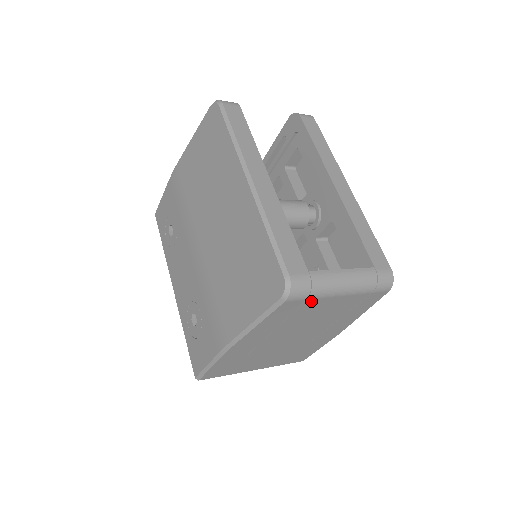
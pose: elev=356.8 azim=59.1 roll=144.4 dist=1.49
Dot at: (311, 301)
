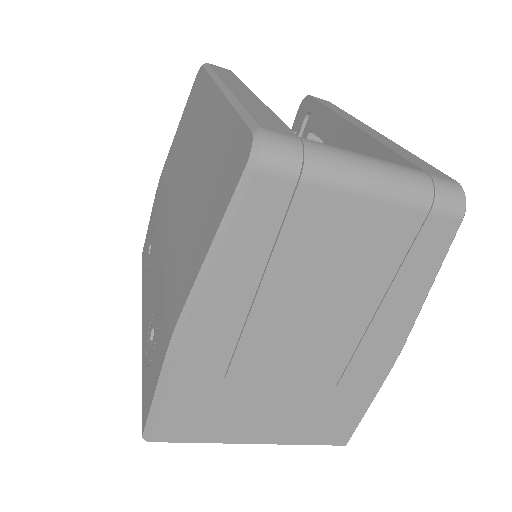
Dot at: (310, 193)
